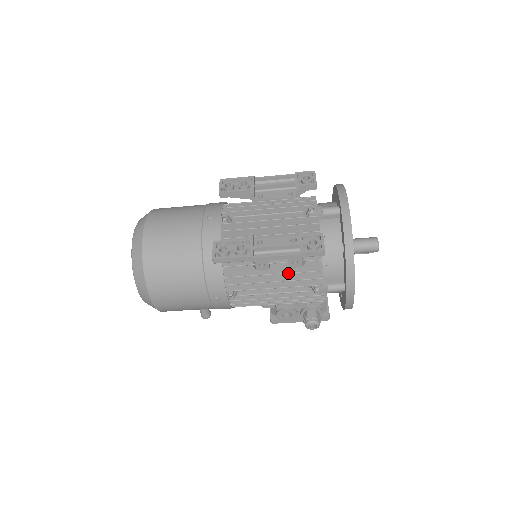
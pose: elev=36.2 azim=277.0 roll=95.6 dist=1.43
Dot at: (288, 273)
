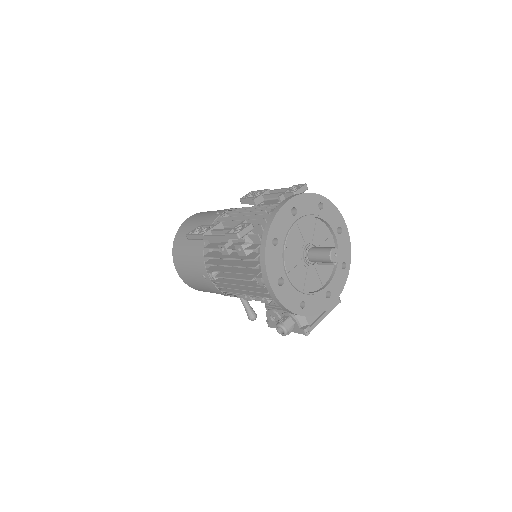
Dot at: occluded
